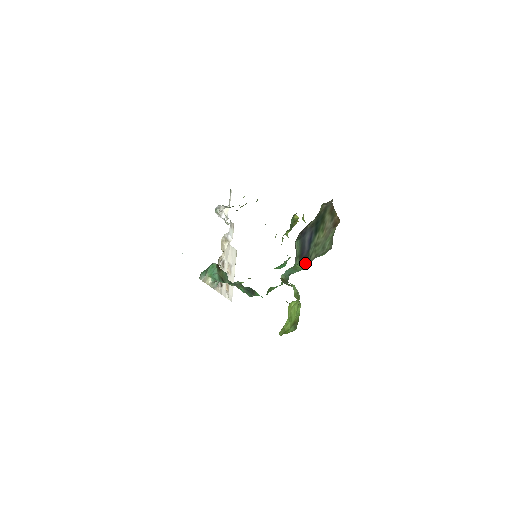
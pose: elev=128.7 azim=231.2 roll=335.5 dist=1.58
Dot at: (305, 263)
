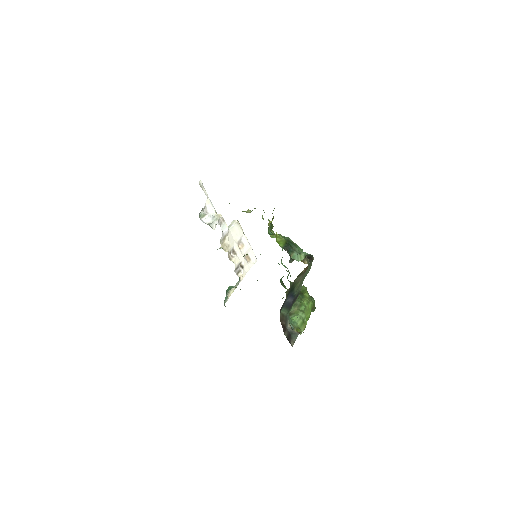
Dot at: (297, 297)
